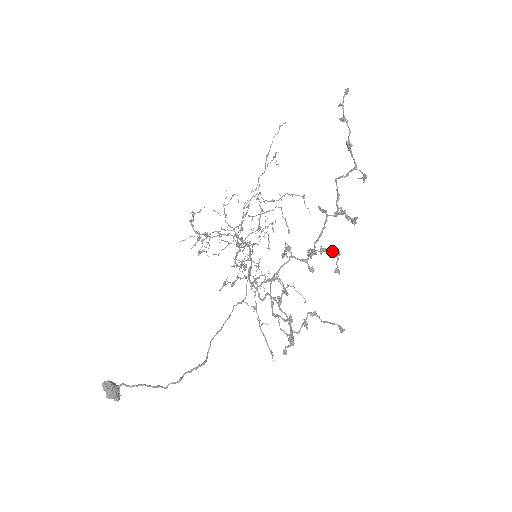
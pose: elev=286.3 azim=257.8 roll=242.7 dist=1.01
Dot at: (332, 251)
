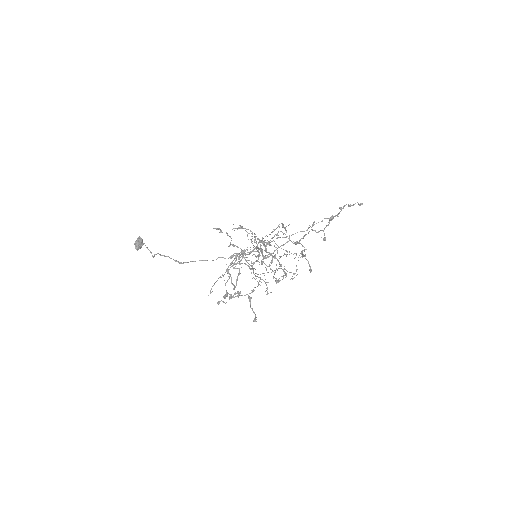
Dot at: occluded
